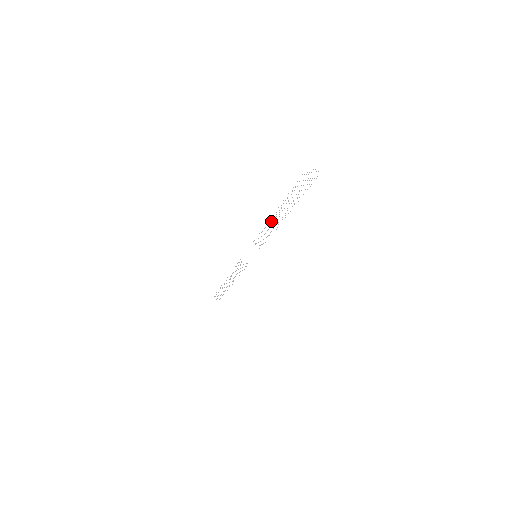
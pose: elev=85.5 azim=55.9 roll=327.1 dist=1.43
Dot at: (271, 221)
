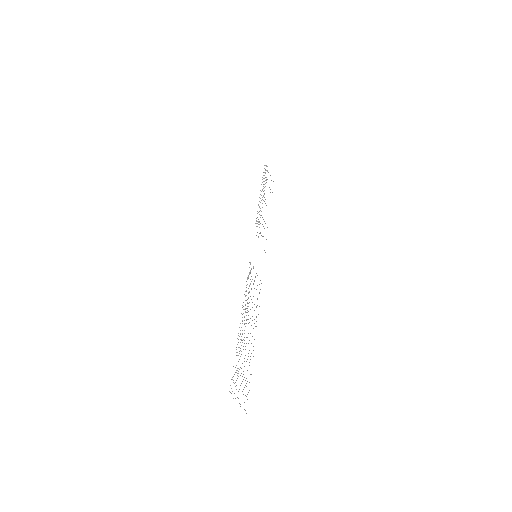
Dot at: occluded
